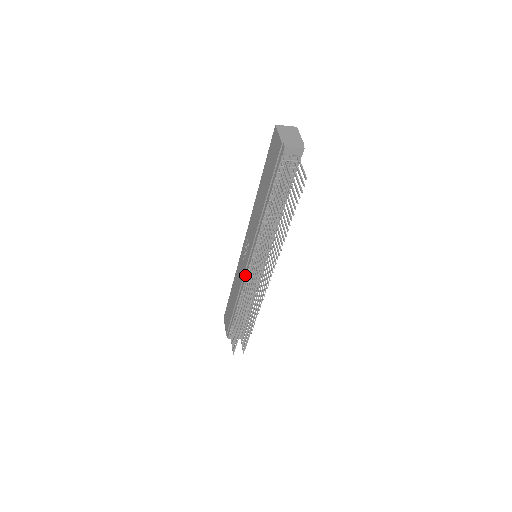
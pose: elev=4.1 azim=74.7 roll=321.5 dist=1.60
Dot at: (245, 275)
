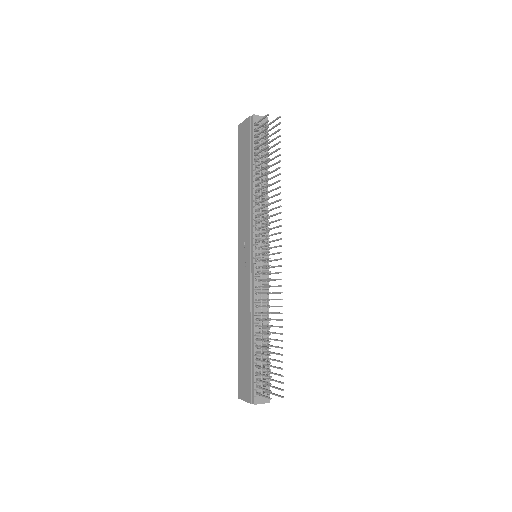
Dot at: (252, 276)
